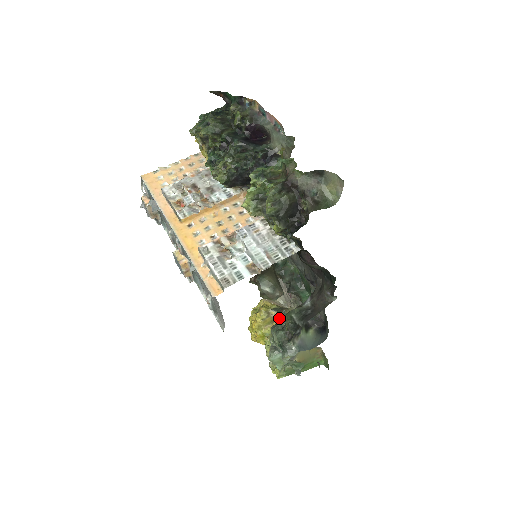
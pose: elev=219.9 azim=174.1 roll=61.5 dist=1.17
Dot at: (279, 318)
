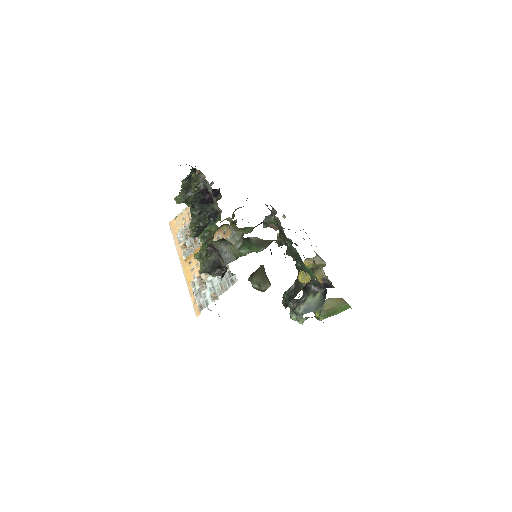
Dot at: occluded
